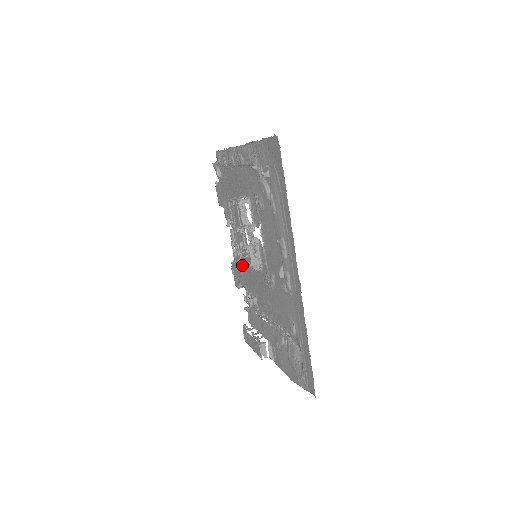
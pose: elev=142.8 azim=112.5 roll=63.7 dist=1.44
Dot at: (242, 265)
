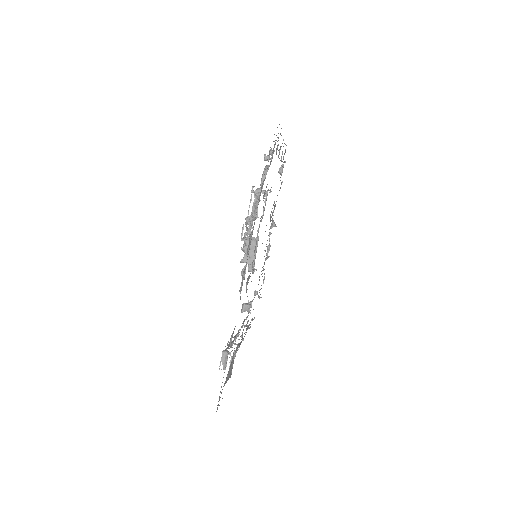
Dot at: occluded
